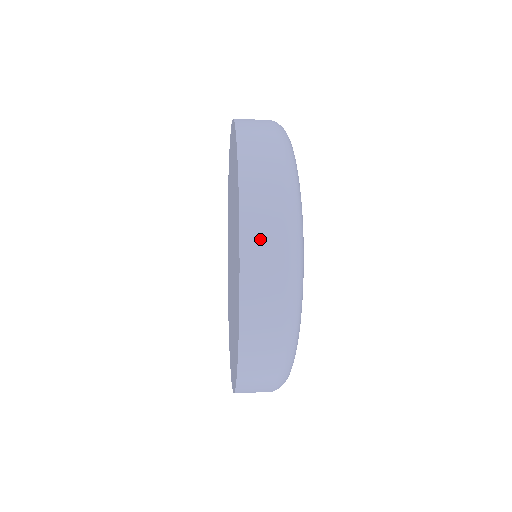
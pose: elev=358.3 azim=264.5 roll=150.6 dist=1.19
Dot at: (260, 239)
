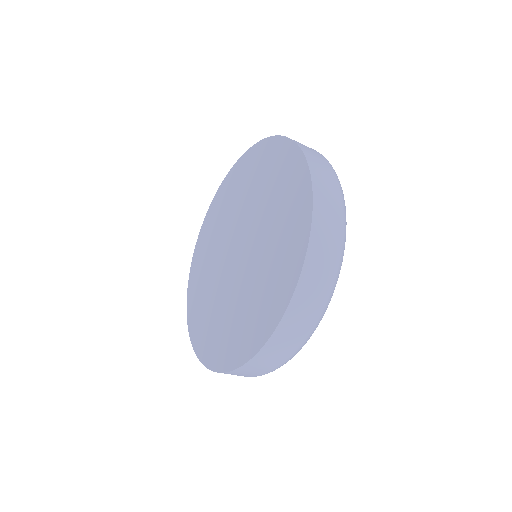
Dot at: occluded
